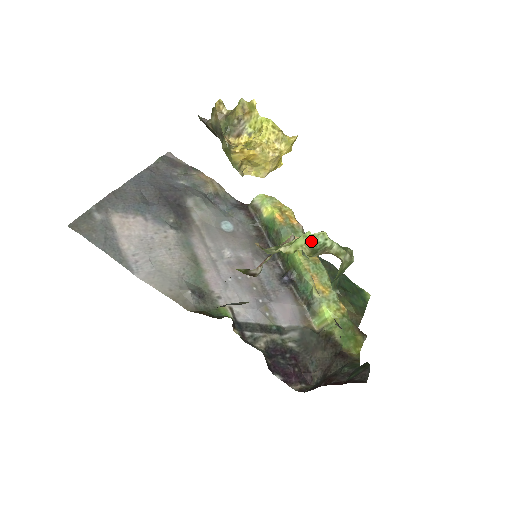
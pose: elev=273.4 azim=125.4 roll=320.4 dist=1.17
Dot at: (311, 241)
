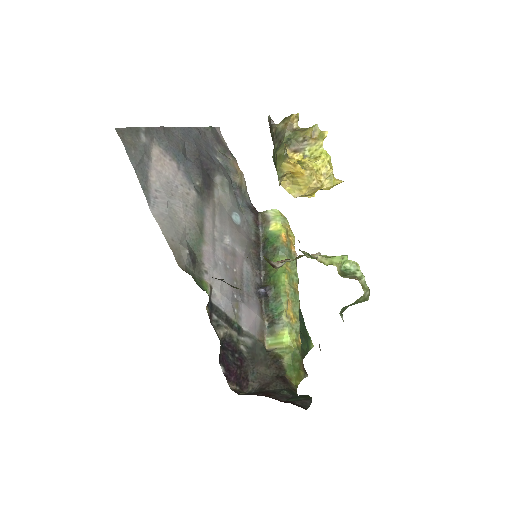
Dot at: (344, 265)
